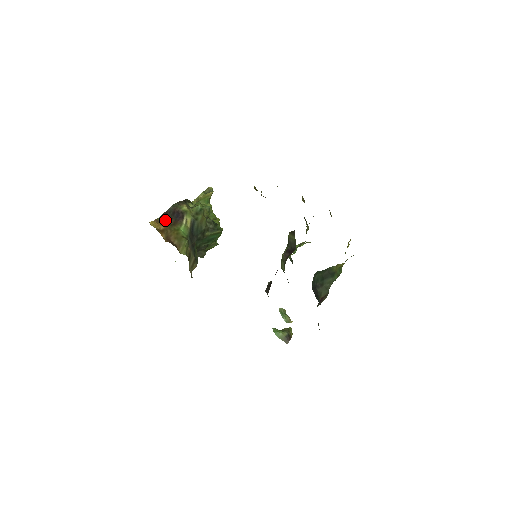
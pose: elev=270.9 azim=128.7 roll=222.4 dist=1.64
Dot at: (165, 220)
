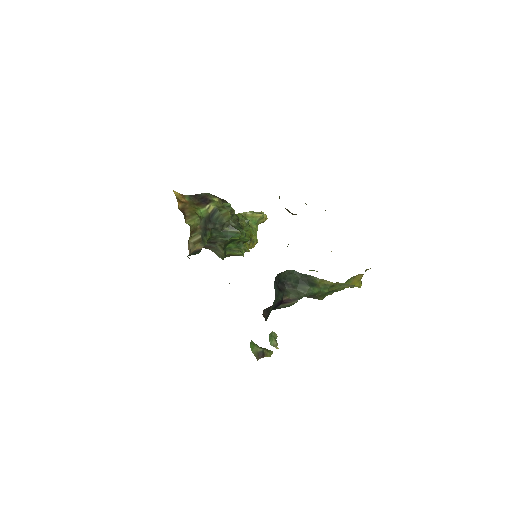
Dot at: (191, 199)
